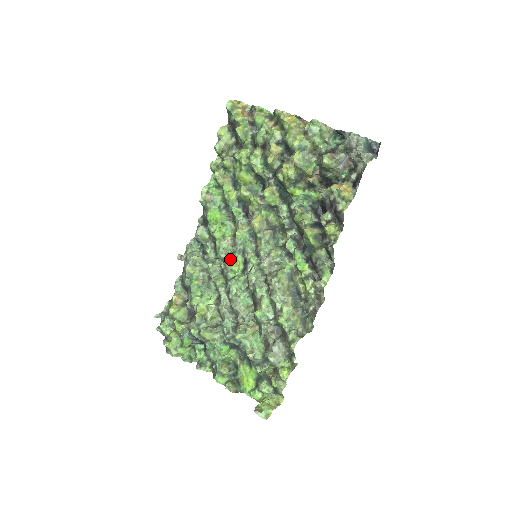
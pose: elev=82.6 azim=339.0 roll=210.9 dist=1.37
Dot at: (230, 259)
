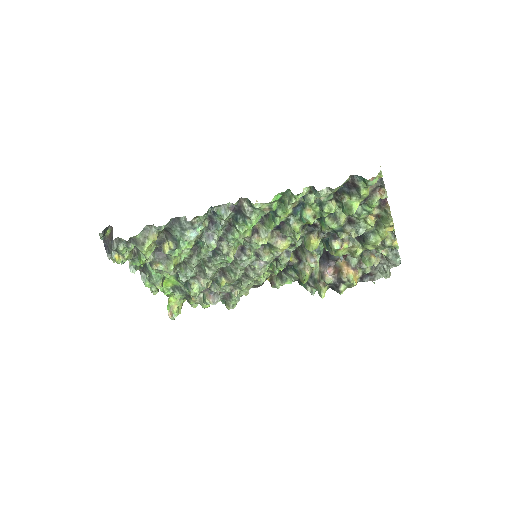
Dot at: (234, 247)
